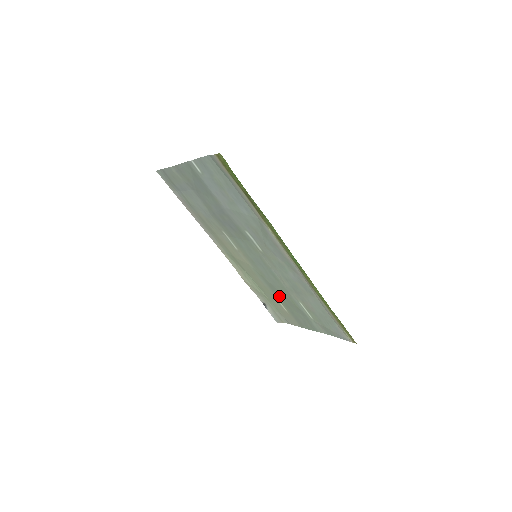
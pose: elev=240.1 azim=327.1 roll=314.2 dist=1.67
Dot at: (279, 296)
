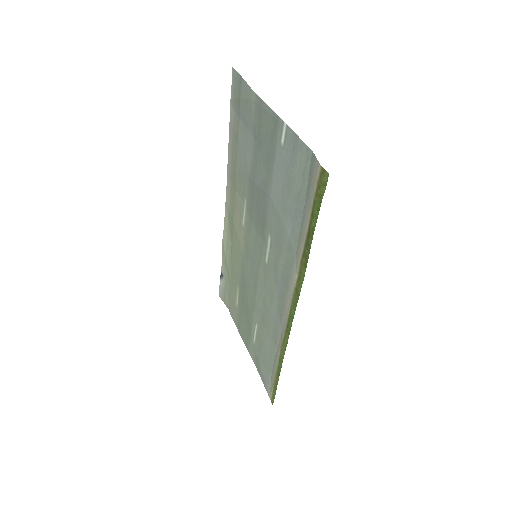
Dot at: (242, 294)
